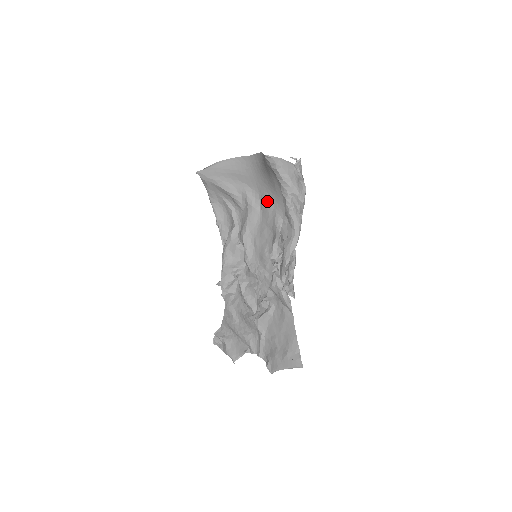
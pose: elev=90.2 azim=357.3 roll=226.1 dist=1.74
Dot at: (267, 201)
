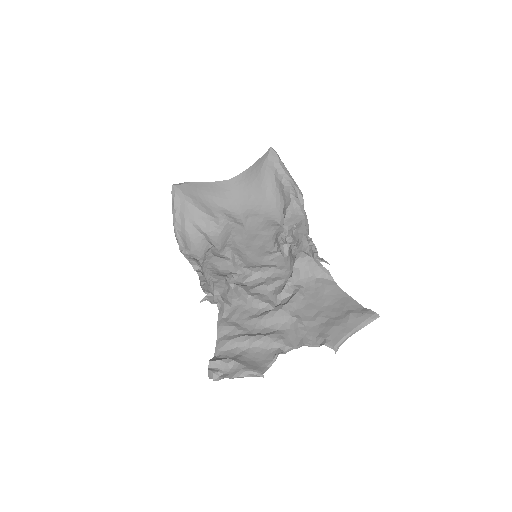
Dot at: (253, 215)
